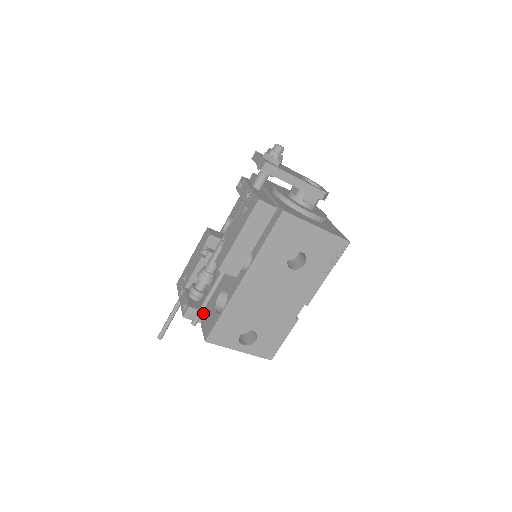
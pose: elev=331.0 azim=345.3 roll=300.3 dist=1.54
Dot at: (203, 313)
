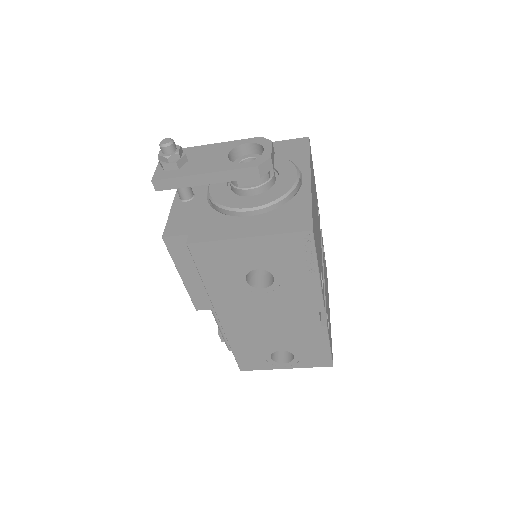
Dot at: occluded
